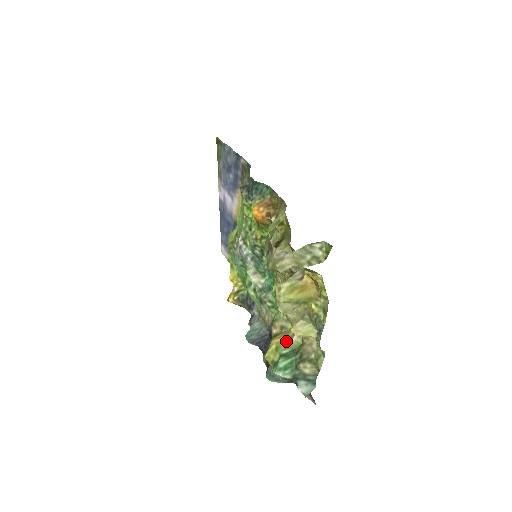
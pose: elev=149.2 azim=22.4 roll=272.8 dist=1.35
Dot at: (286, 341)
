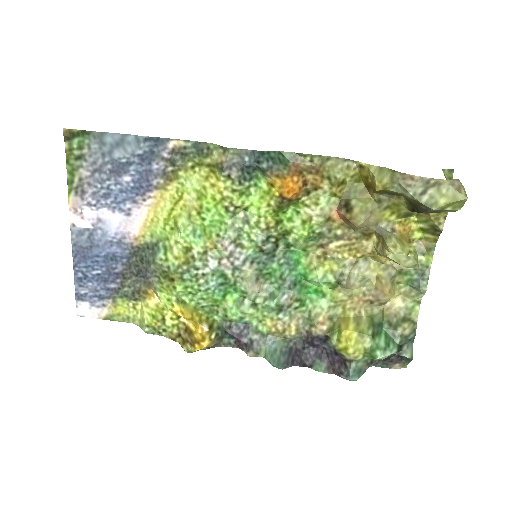
Dot at: (361, 322)
